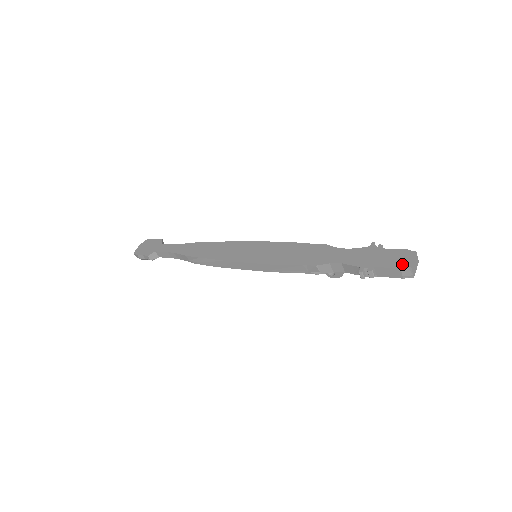
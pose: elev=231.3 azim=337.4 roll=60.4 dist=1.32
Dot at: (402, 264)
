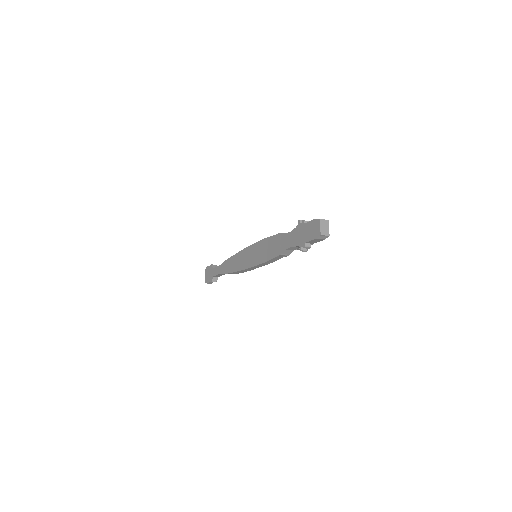
Dot at: (316, 234)
